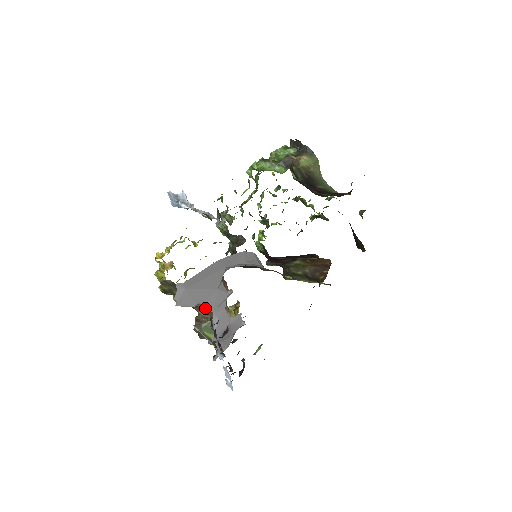
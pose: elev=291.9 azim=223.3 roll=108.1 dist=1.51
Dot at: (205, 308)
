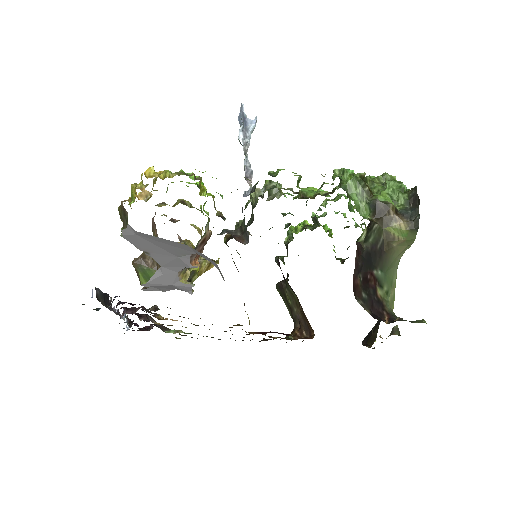
Dot at: (154, 258)
